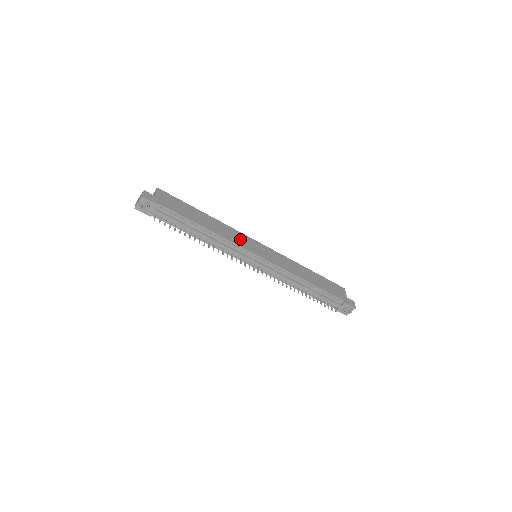
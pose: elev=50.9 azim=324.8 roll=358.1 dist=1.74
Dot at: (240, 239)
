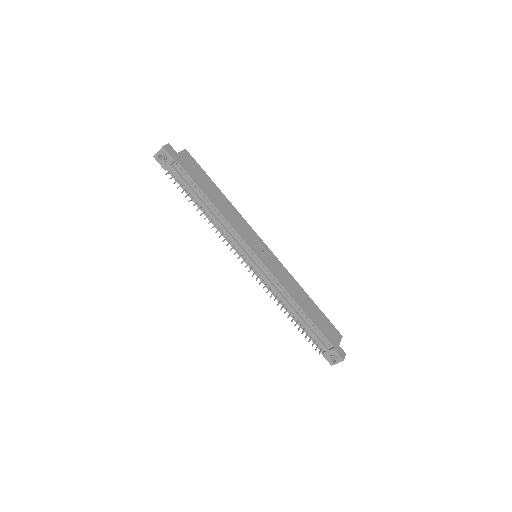
Dot at: (245, 231)
